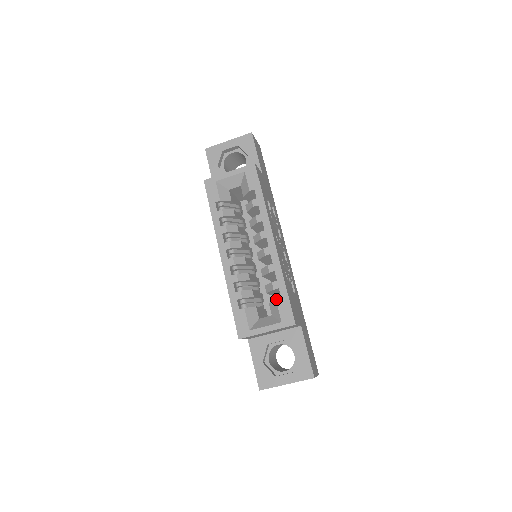
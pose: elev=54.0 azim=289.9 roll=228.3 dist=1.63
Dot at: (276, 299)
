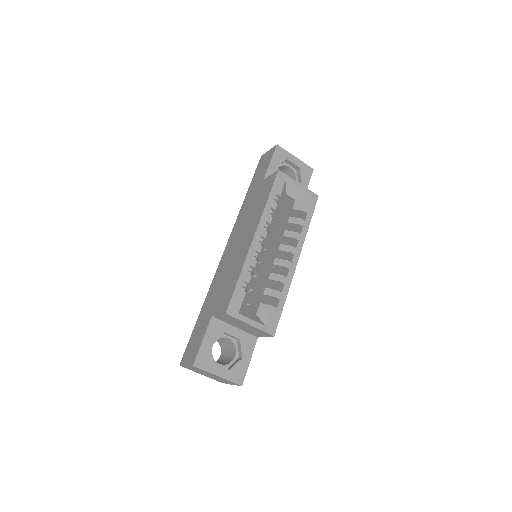
Dot at: occluded
